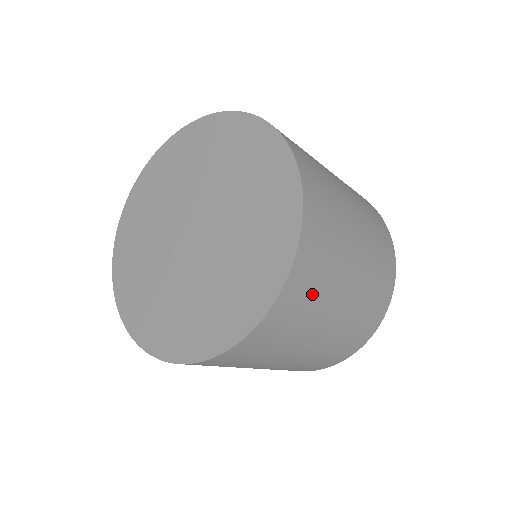
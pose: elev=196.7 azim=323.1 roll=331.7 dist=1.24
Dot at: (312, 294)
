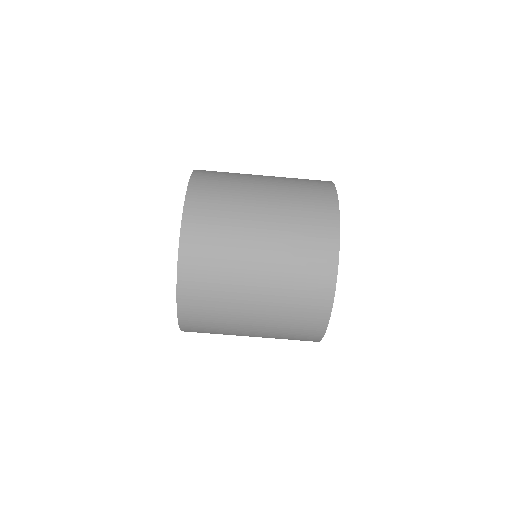
Dot at: (223, 174)
